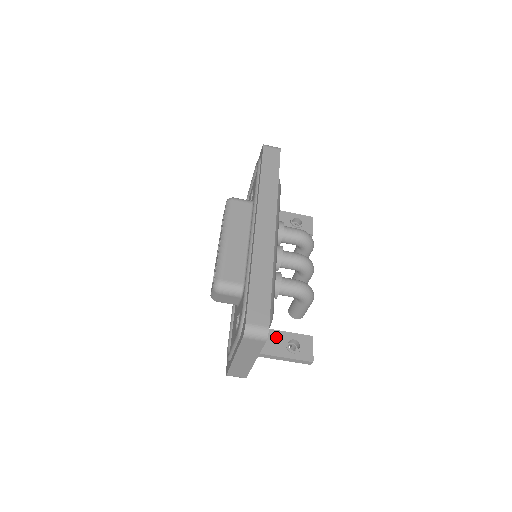
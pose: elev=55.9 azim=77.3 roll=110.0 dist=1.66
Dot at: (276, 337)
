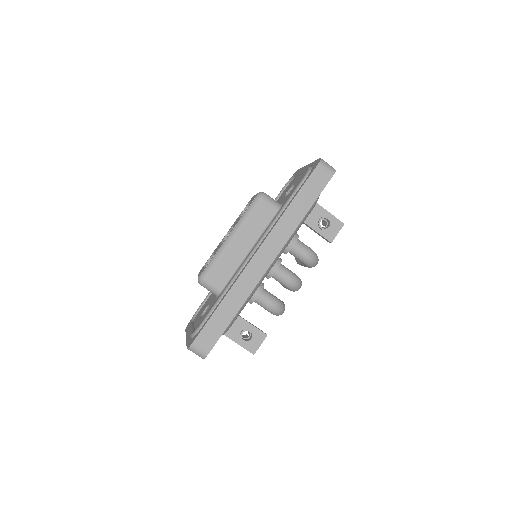
Dot at: (237, 323)
